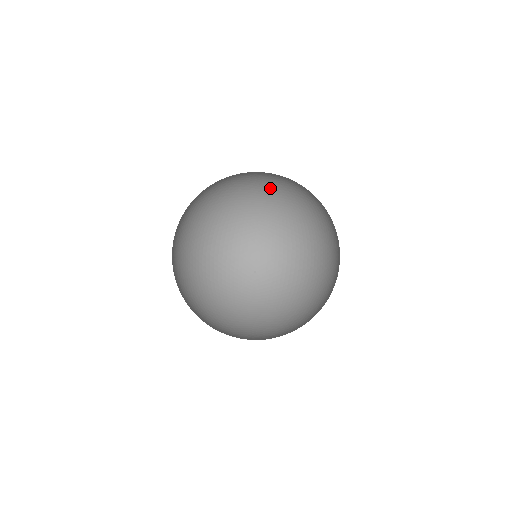
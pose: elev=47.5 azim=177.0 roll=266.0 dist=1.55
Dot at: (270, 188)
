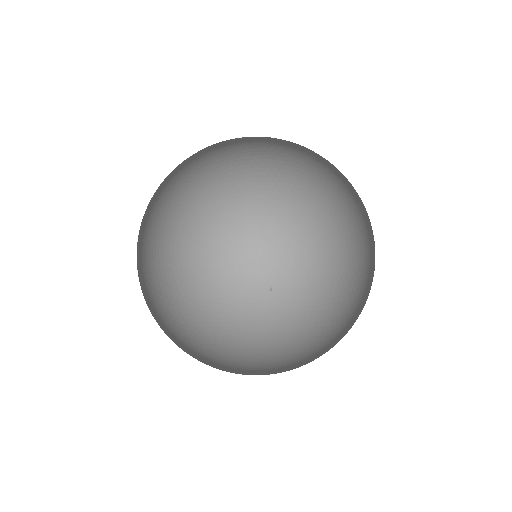
Dot at: (340, 190)
